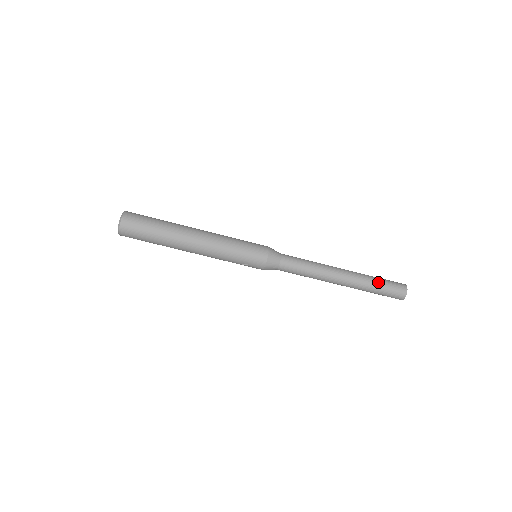
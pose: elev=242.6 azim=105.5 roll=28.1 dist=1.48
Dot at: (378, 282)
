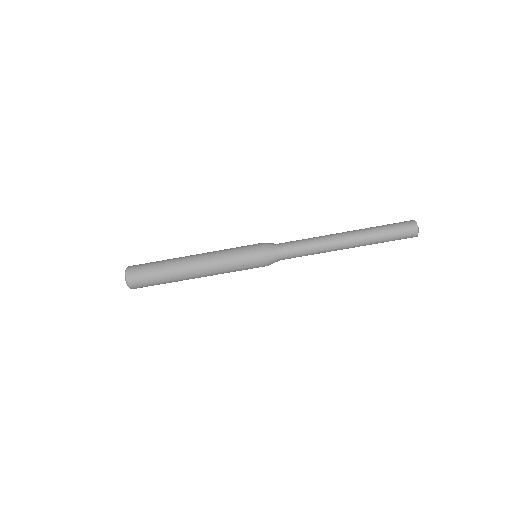
Dot at: (382, 226)
